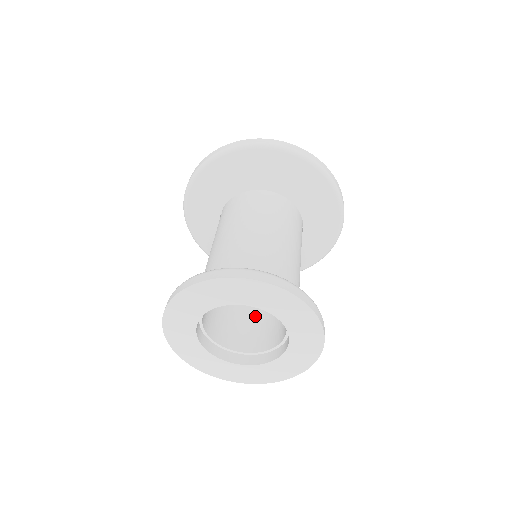
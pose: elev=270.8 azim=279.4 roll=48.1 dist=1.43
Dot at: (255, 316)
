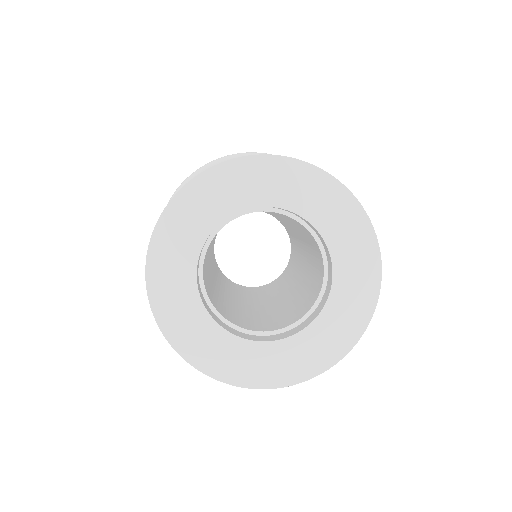
Dot at: (263, 314)
